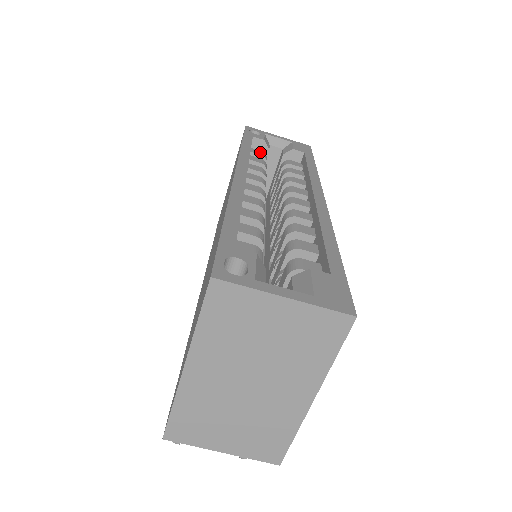
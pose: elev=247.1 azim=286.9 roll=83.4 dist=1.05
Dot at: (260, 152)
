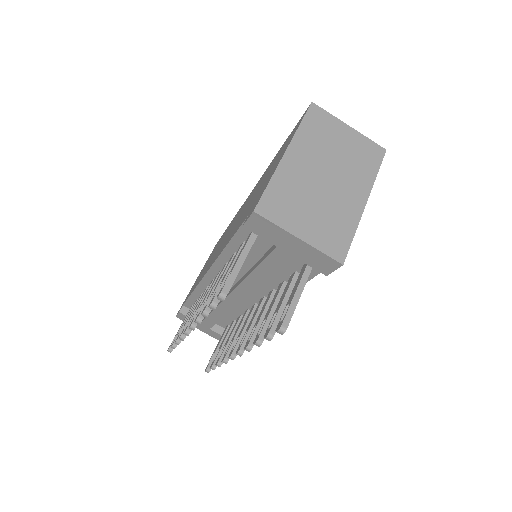
Dot at: occluded
